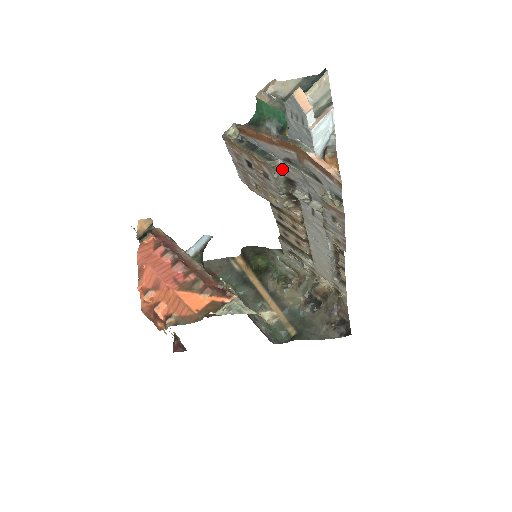
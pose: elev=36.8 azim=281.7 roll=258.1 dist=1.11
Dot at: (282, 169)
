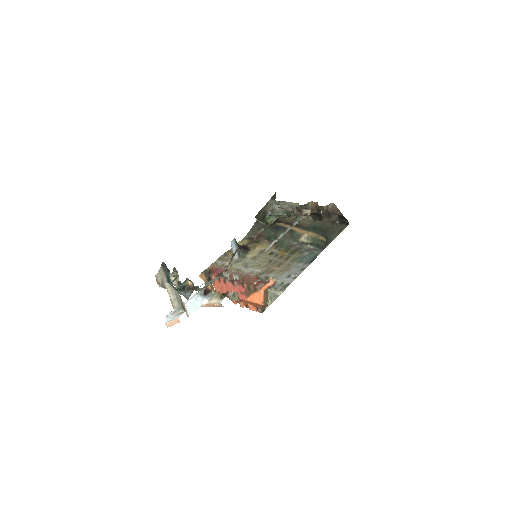
Dot at: (206, 284)
